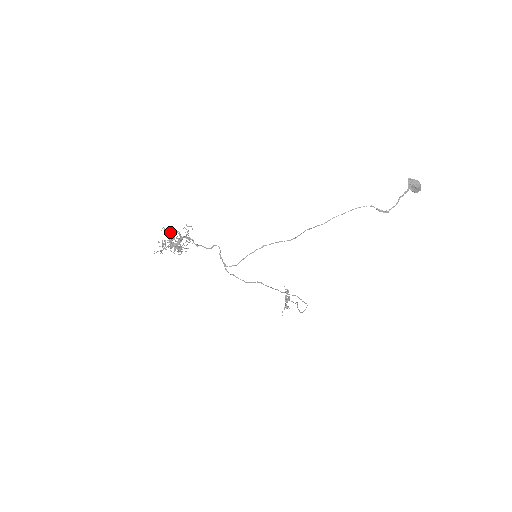
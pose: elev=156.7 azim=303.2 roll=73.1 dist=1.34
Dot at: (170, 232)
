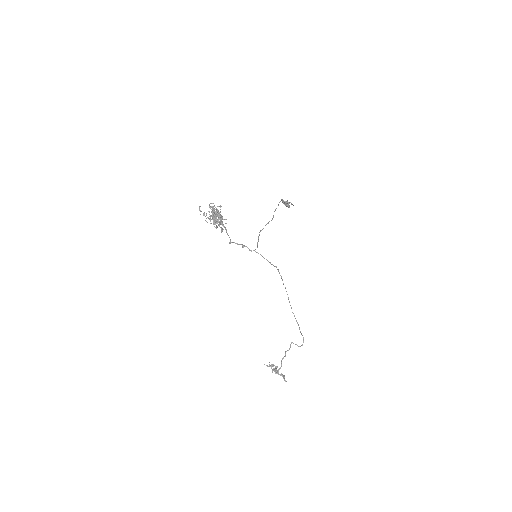
Dot at: (203, 215)
